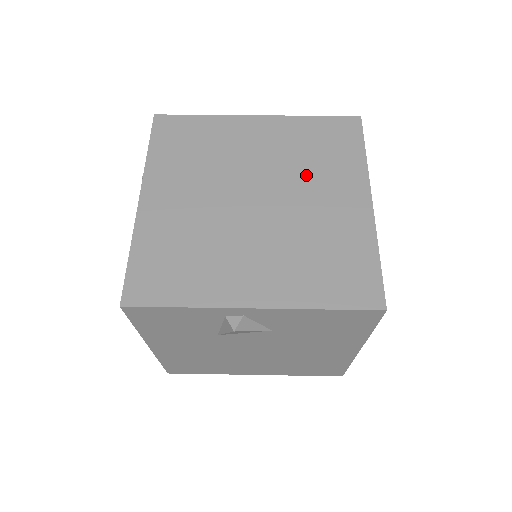
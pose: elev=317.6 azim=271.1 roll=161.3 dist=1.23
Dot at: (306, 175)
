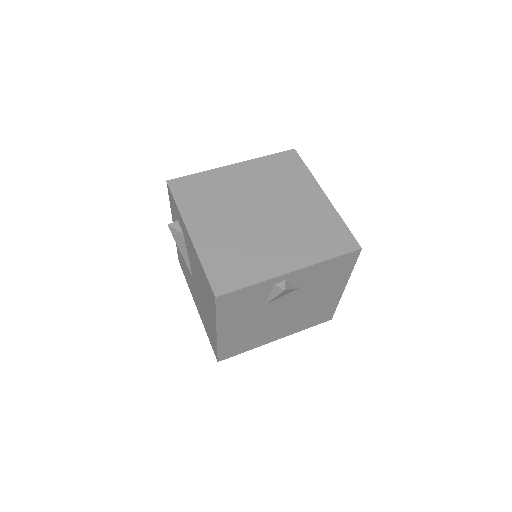
Dot at: (282, 191)
